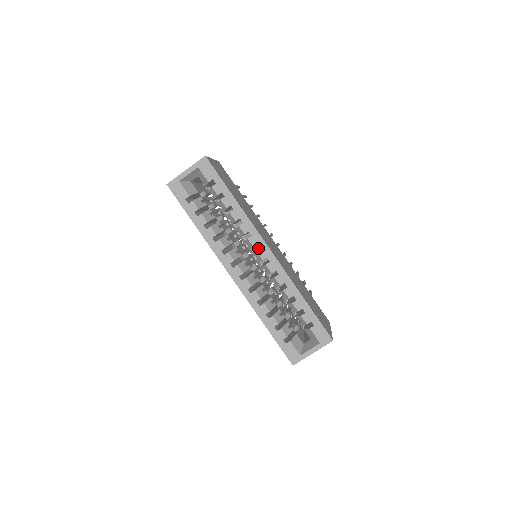
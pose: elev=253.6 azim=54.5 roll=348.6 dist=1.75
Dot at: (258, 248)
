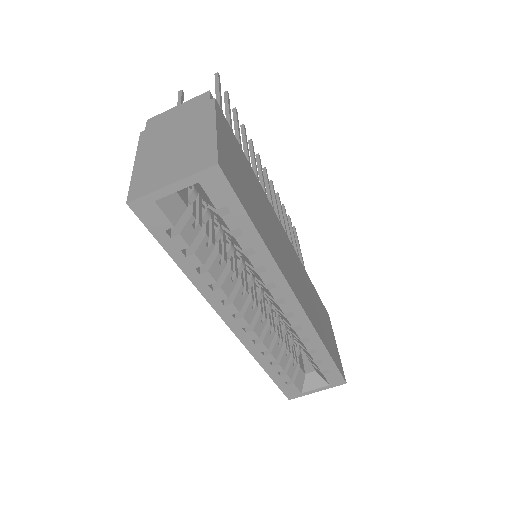
Dot at: occluded
